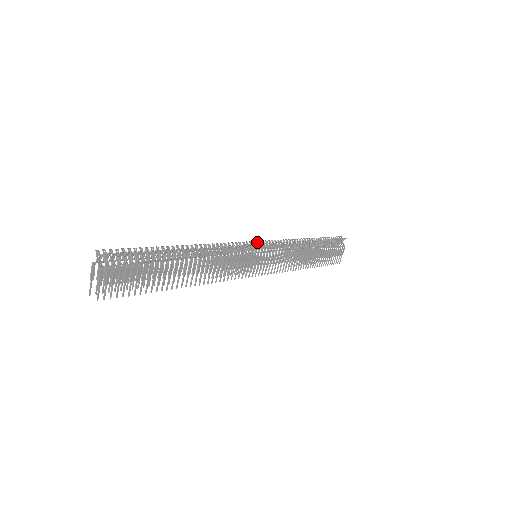
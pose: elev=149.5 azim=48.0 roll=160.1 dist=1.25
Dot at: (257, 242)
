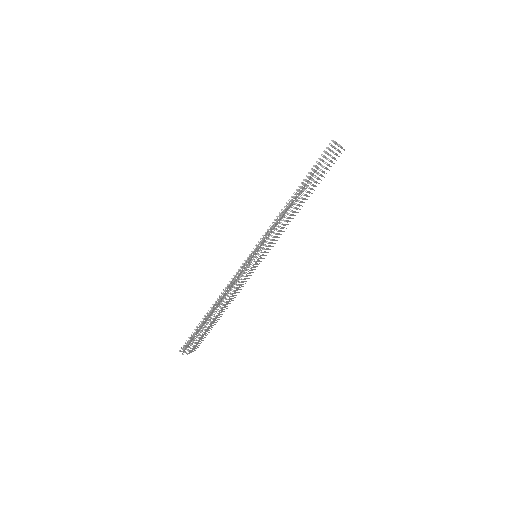
Dot at: (250, 255)
